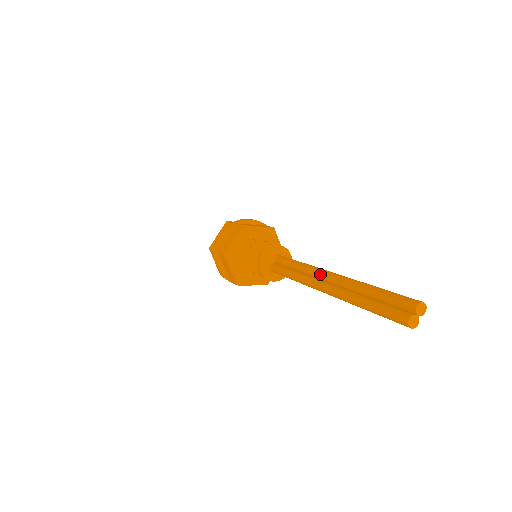
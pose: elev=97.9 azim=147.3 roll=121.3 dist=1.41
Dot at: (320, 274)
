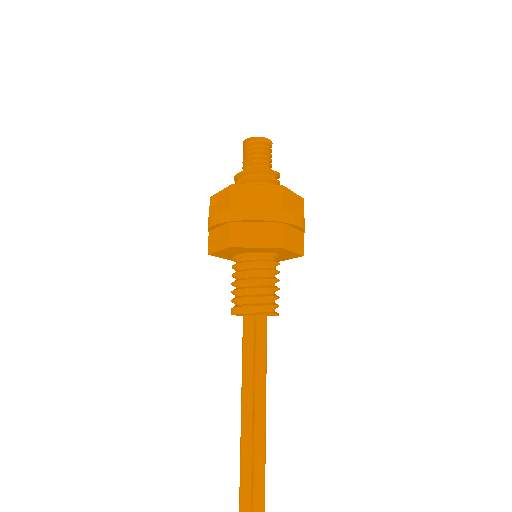
Dot at: (258, 427)
